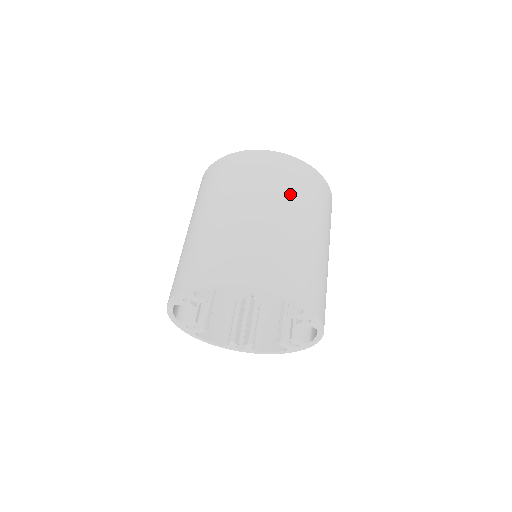
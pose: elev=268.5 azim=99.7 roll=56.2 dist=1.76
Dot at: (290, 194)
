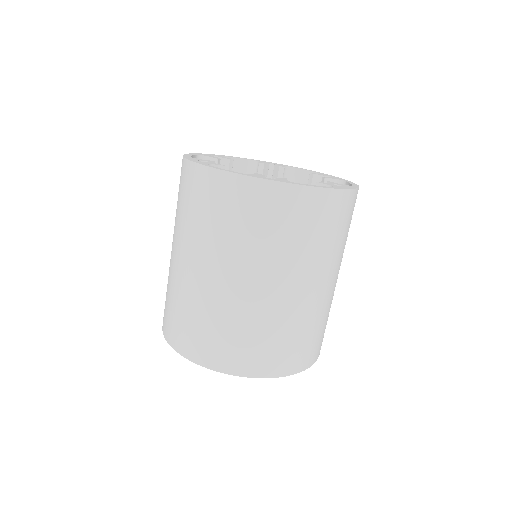
Dot at: (288, 251)
